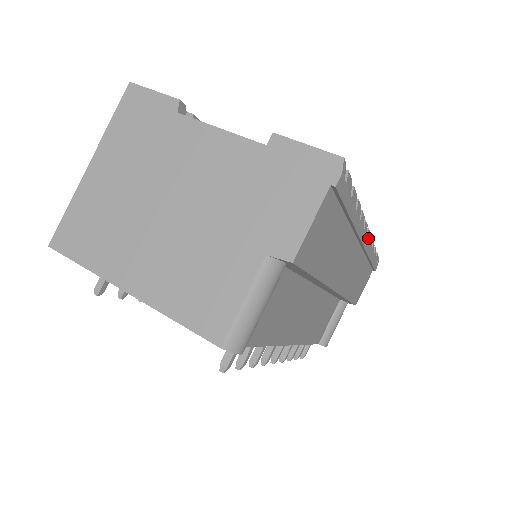
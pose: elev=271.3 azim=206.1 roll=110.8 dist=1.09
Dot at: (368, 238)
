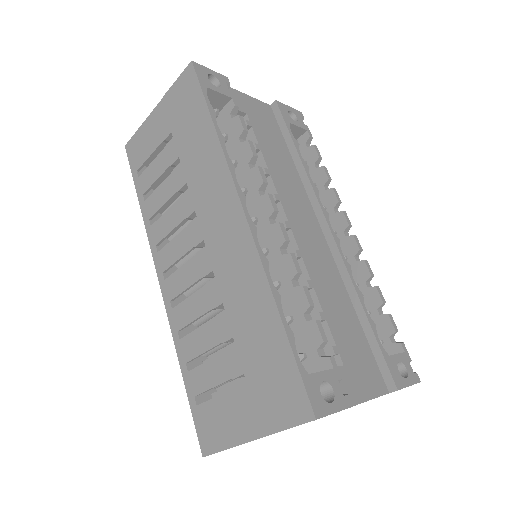
Dot at: occluded
